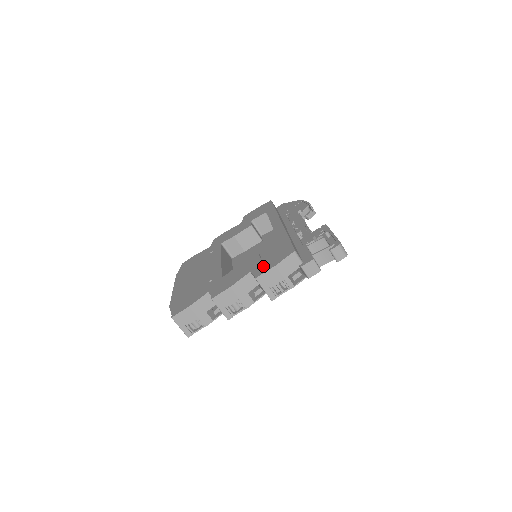
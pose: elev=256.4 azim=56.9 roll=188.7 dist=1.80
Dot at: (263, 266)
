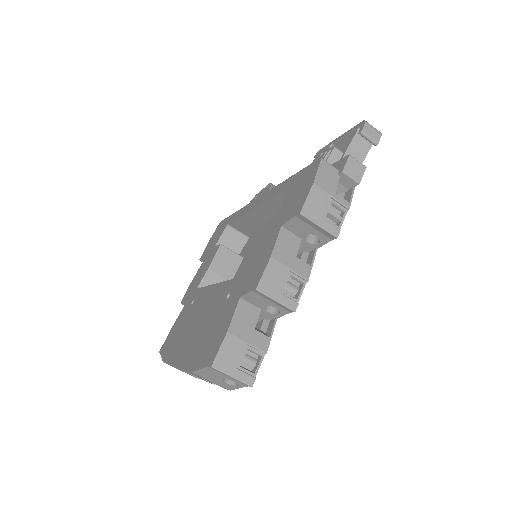
Dot at: (294, 204)
